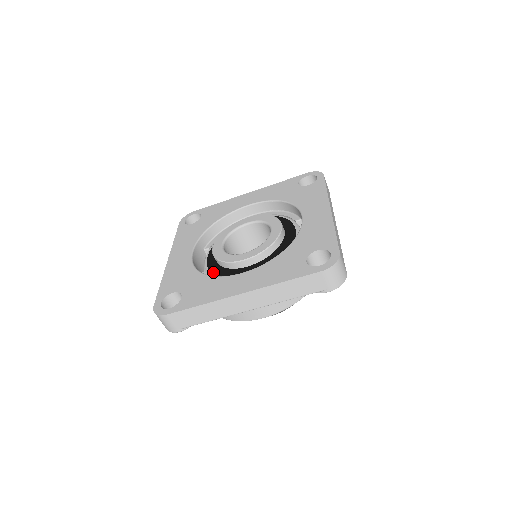
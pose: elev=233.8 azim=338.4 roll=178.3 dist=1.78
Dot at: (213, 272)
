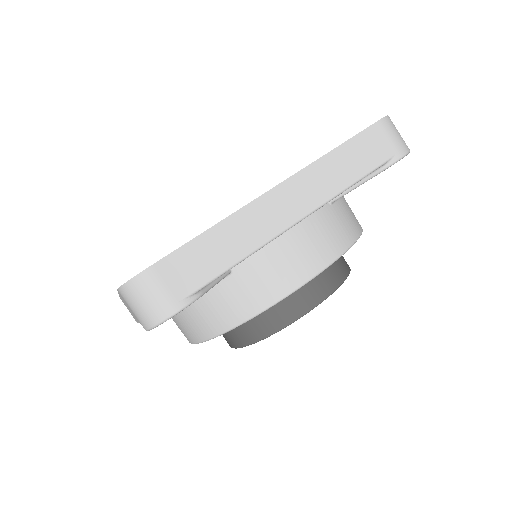
Dot at: occluded
